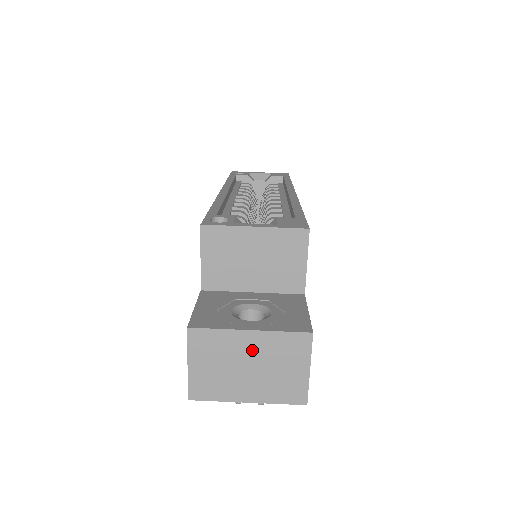
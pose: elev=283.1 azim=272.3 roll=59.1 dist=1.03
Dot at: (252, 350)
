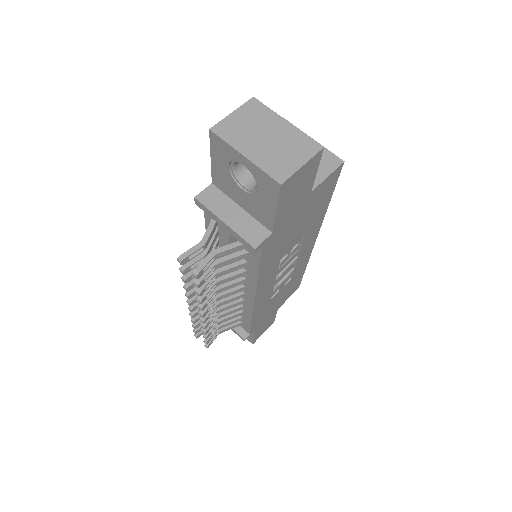
Dot at: (278, 131)
